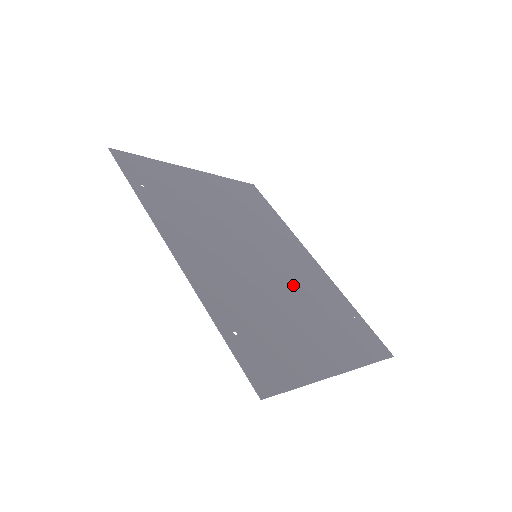
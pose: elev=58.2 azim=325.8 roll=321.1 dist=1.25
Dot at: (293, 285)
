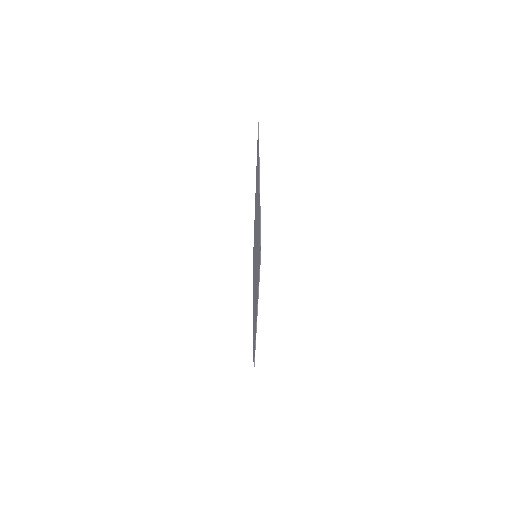
Dot at: occluded
